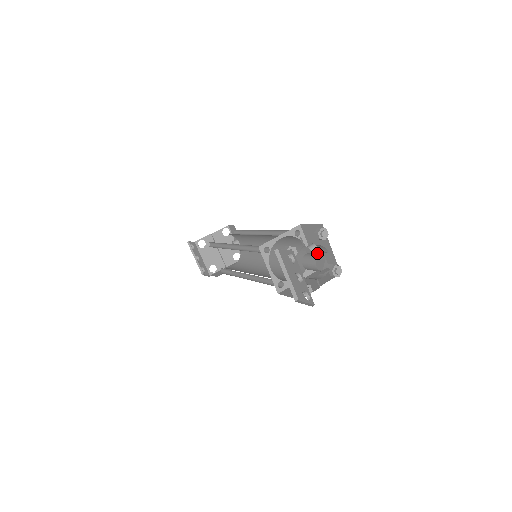
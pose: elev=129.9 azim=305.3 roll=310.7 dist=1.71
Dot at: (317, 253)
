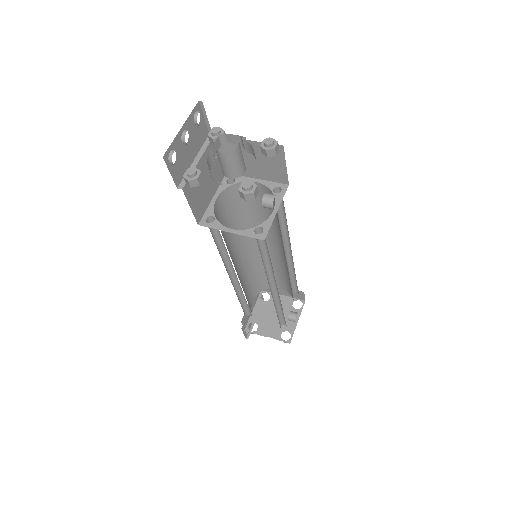
Dot at: (272, 208)
